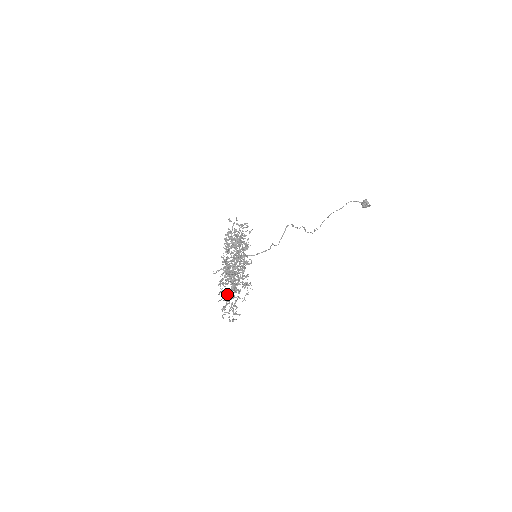
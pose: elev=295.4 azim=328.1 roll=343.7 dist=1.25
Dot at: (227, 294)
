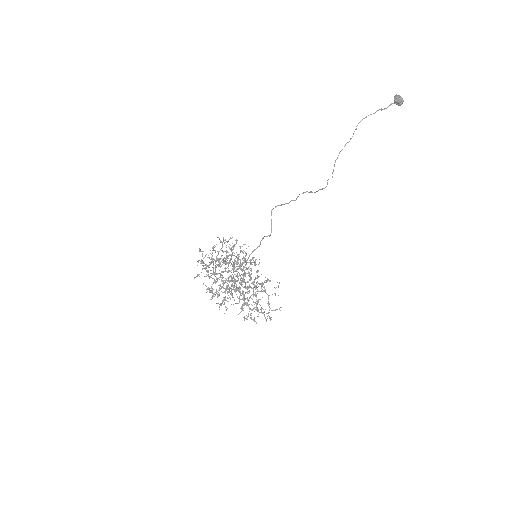
Dot at: (243, 304)
